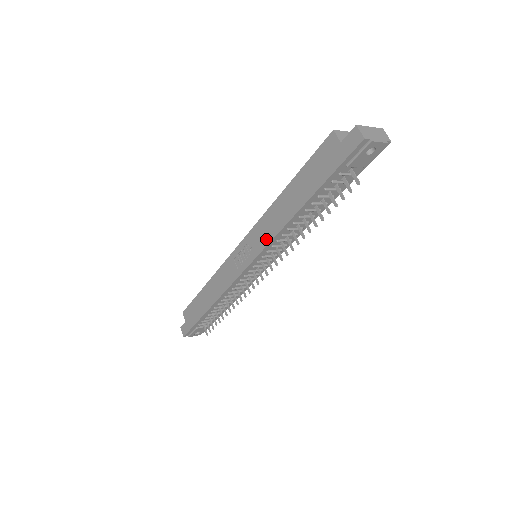
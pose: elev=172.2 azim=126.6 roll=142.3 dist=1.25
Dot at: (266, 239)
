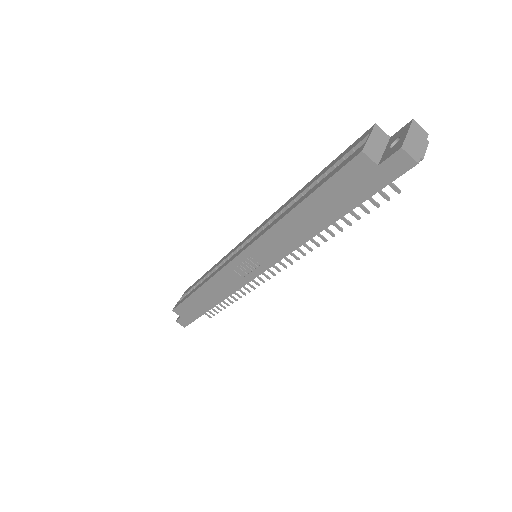
Dot at: (279, 254)
